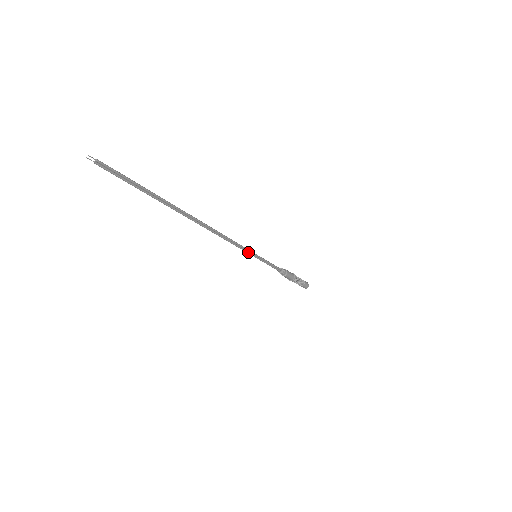
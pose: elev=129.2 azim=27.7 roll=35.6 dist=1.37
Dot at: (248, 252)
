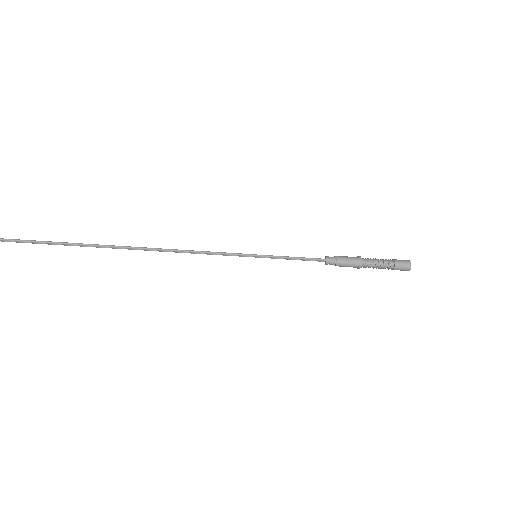
Dot at: (237, 255)
